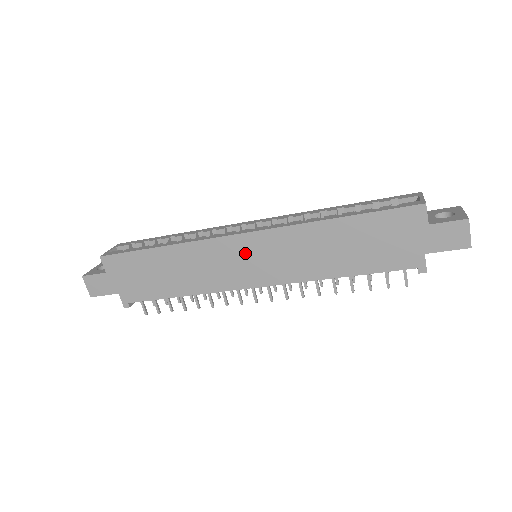
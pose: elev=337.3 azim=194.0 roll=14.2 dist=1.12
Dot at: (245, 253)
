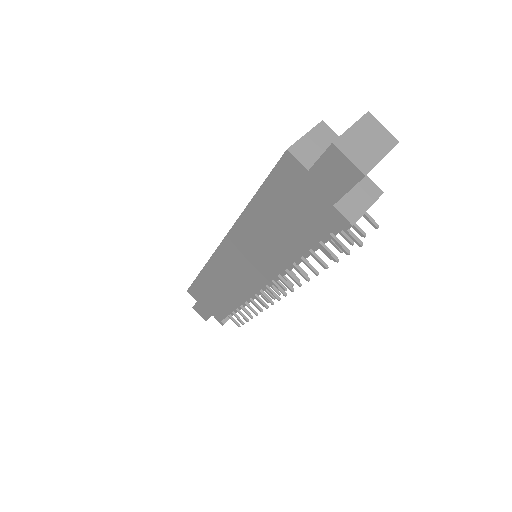
Dot at: (233, 261)
